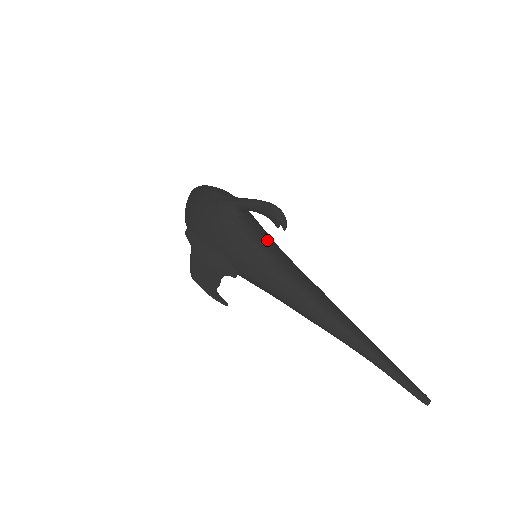
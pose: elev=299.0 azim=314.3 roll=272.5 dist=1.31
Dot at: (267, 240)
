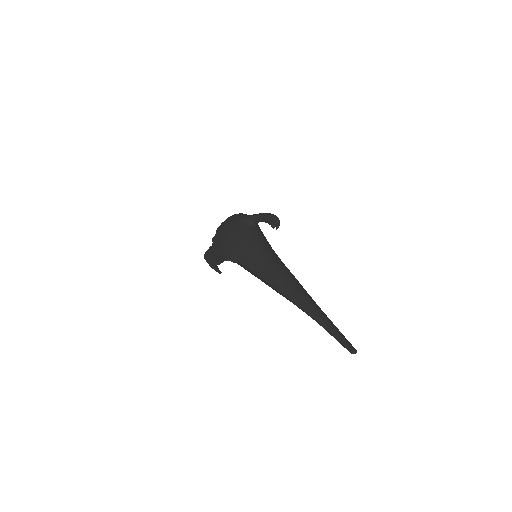
Dot at: (265, 242)
